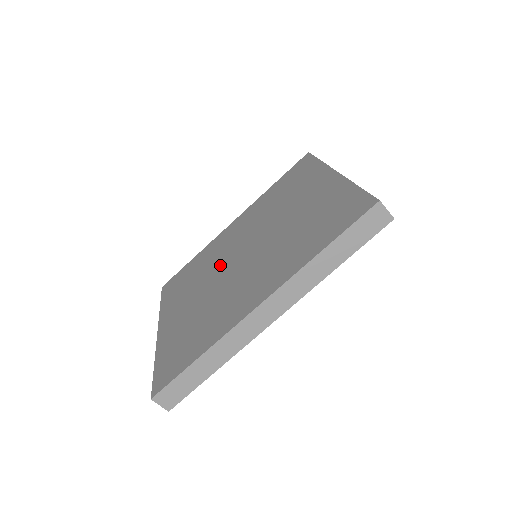
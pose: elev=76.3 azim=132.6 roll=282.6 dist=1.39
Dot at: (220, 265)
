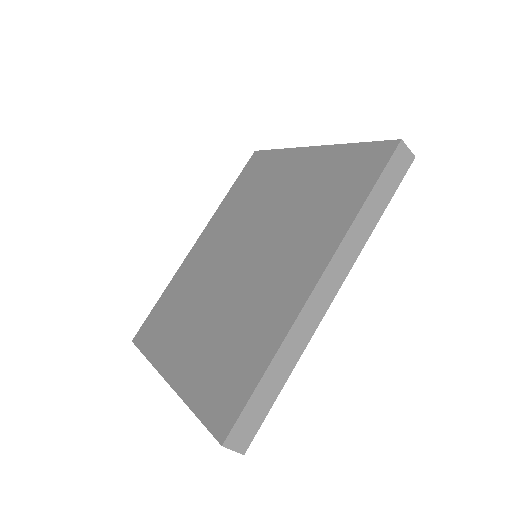
Dot at: (214, 281)
